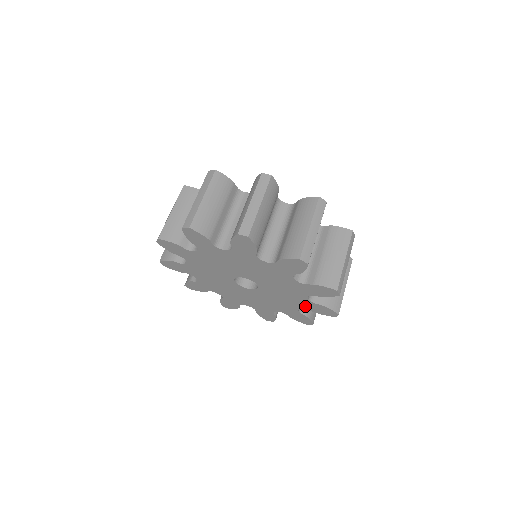
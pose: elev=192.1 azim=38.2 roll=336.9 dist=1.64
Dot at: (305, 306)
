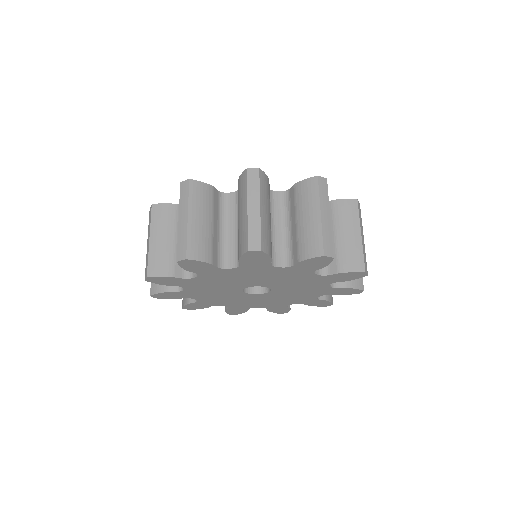
Dot at: (303, 302)
